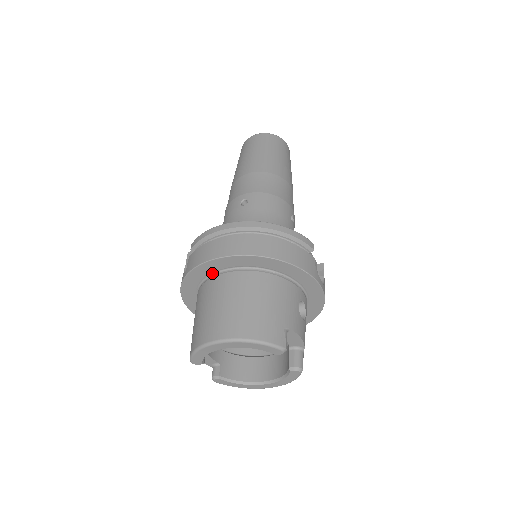
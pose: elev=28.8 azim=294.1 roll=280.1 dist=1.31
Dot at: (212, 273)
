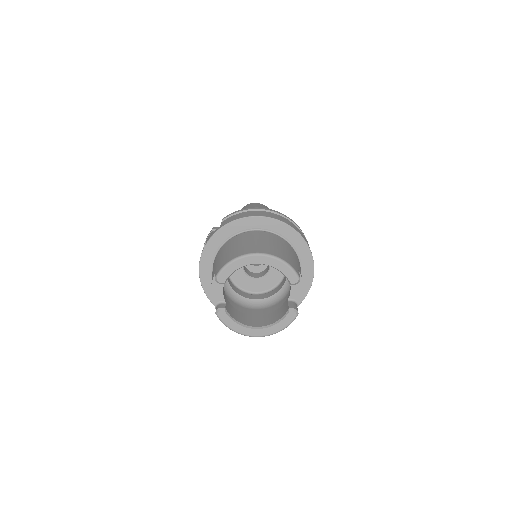
Dot at: (243, 231)
